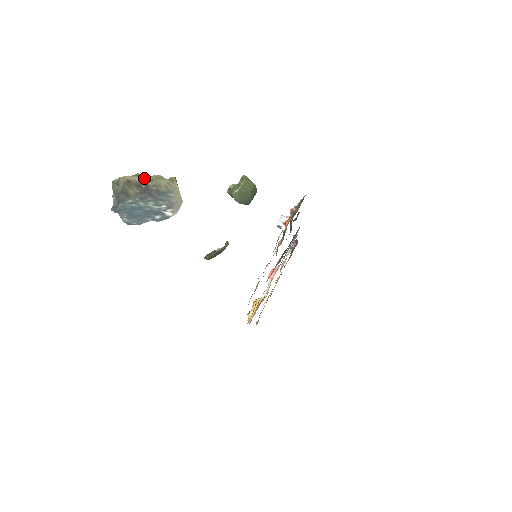
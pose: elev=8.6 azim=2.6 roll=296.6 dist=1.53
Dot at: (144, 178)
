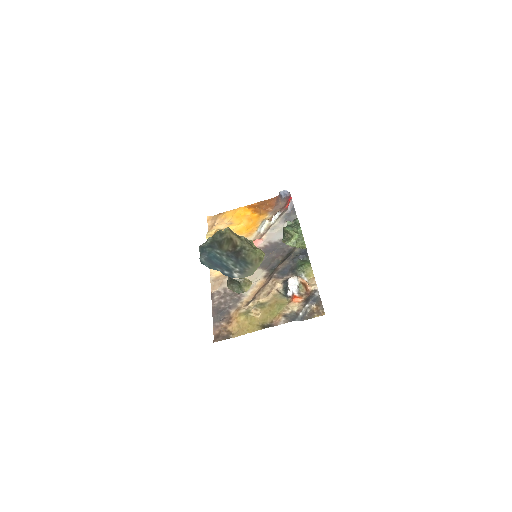
Dot at: (244, 245)
